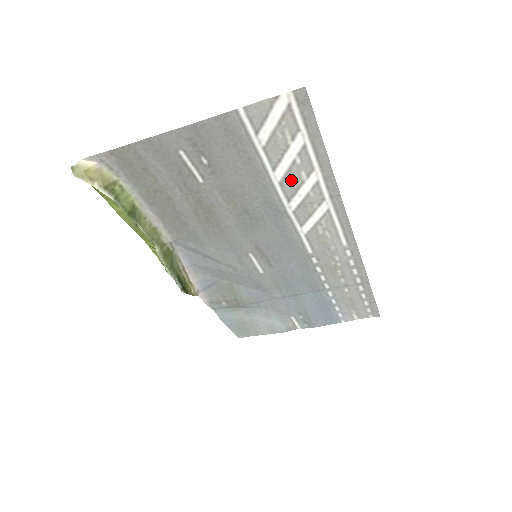
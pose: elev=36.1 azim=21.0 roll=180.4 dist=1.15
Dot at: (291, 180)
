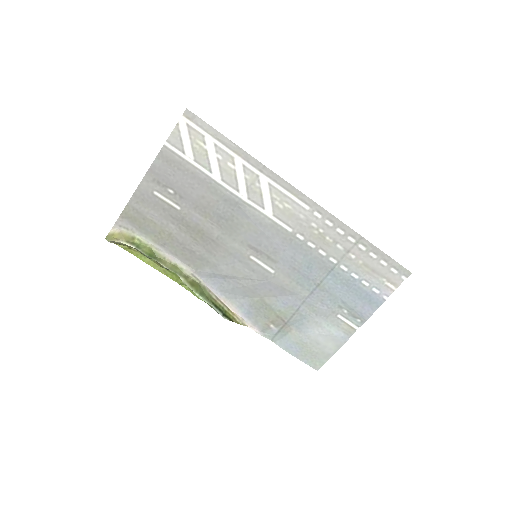
Dot at: (227, 174)
